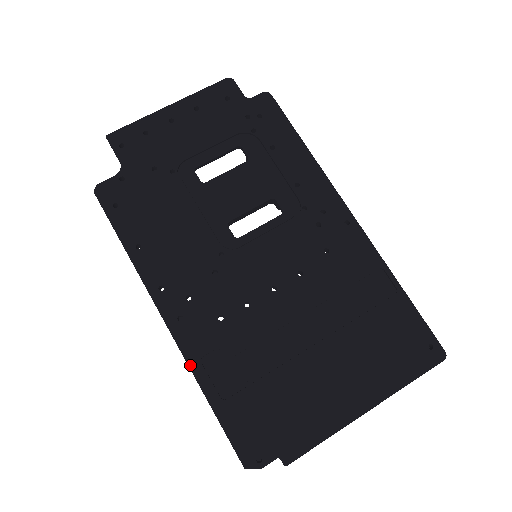
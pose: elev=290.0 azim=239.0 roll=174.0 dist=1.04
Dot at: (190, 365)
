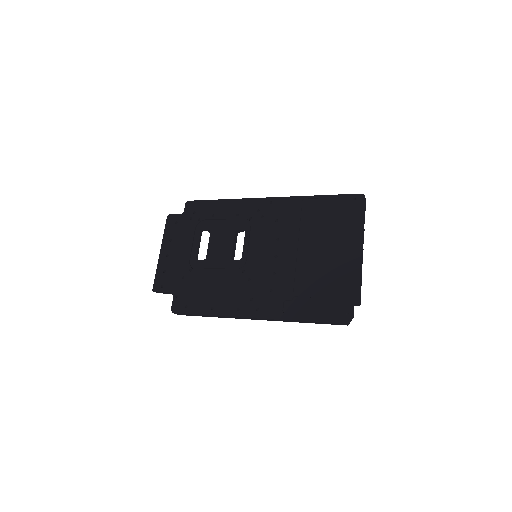
Dot at: (282, 319)
